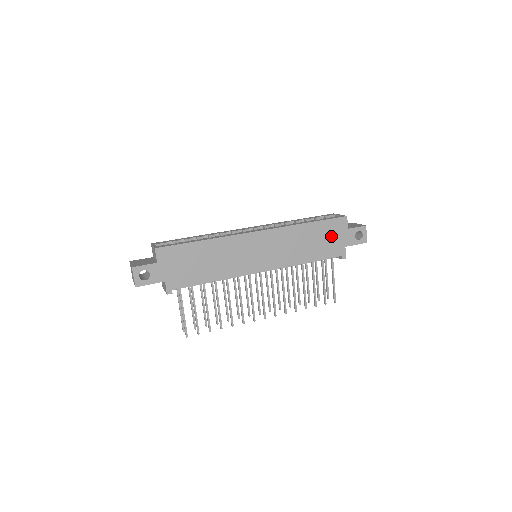
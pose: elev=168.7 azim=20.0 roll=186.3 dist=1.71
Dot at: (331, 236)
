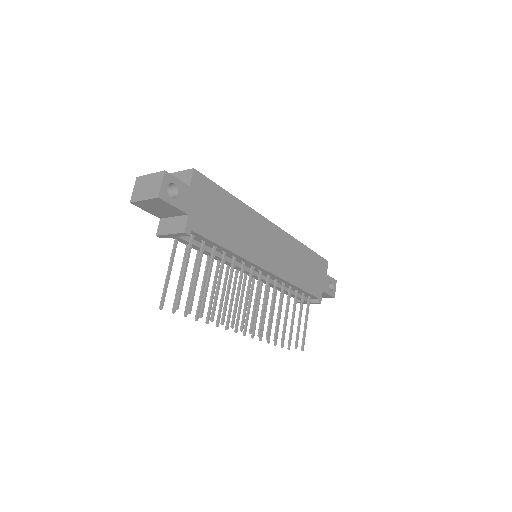
Dot at: (316, 272)
